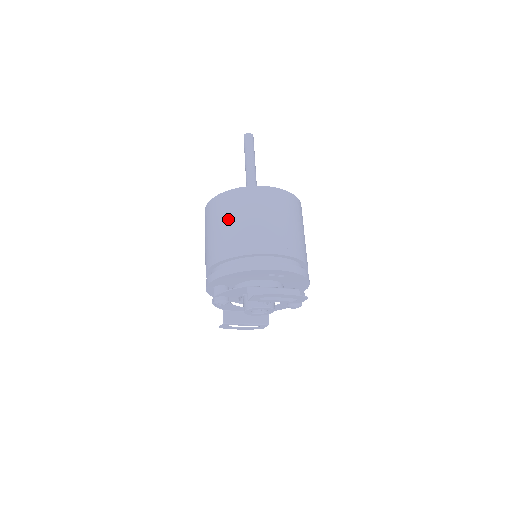
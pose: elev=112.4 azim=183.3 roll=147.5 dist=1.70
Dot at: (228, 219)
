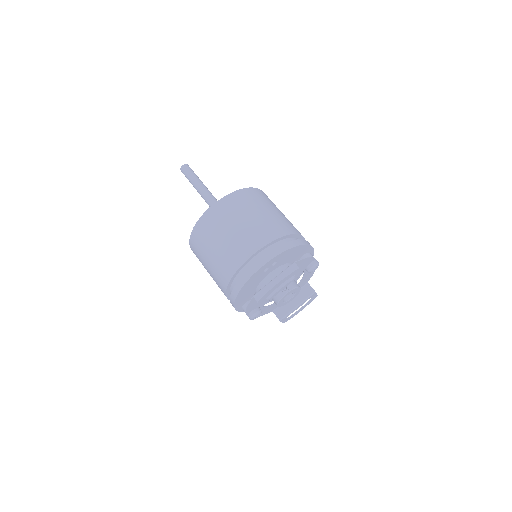
Dot at: (206, 256)
